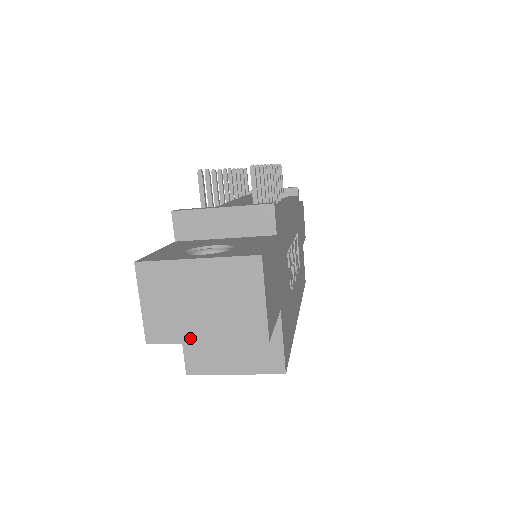
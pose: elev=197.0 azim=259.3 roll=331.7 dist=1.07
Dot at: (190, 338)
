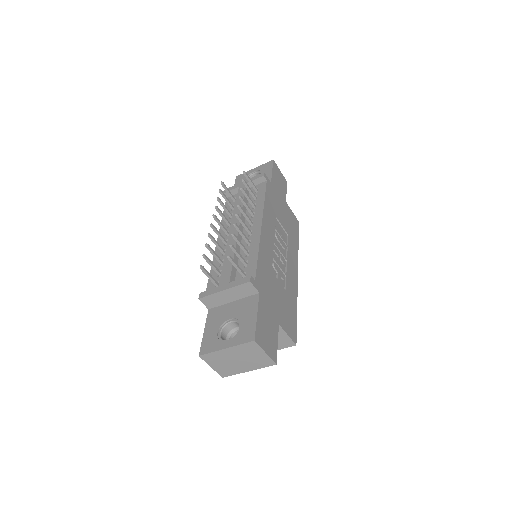
Dot at: (241, 372)
